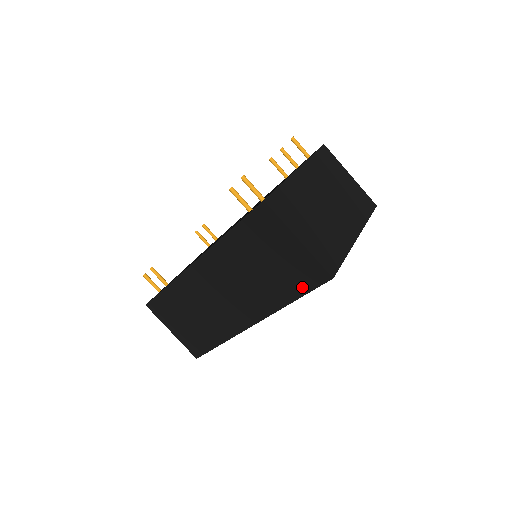
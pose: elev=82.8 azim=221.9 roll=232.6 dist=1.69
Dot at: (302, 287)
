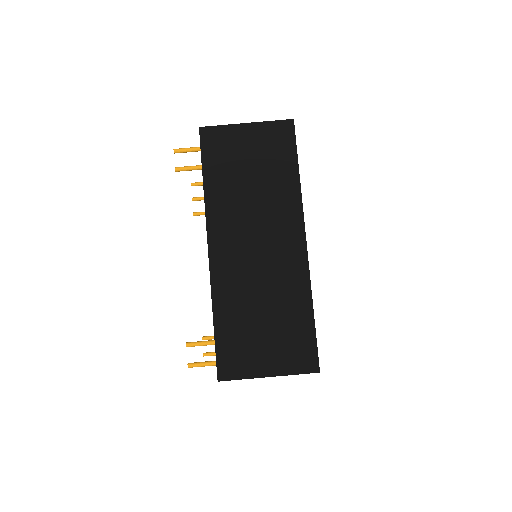
Dot at: (289, 153)
